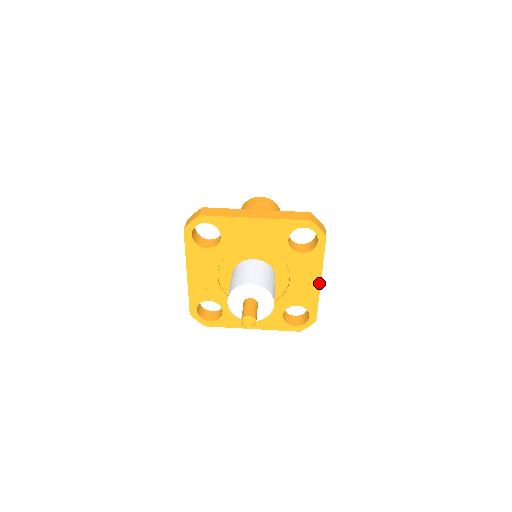
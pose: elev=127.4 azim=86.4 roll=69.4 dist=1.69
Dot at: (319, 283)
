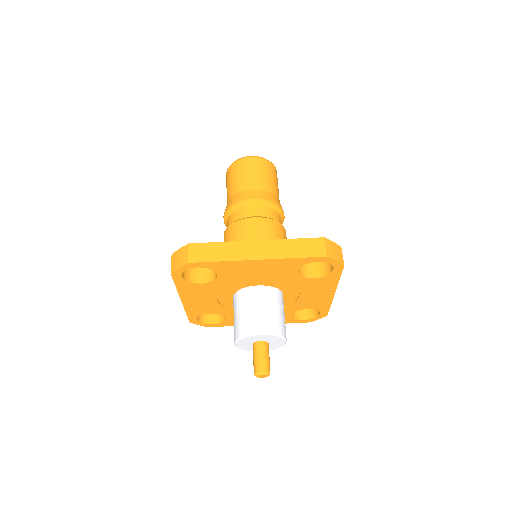
Dot at: (332, 295)
